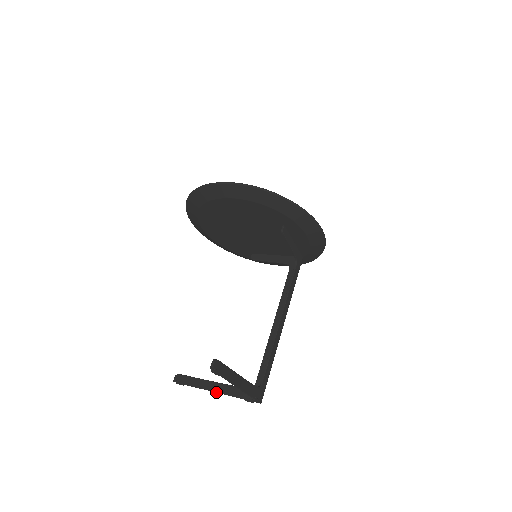
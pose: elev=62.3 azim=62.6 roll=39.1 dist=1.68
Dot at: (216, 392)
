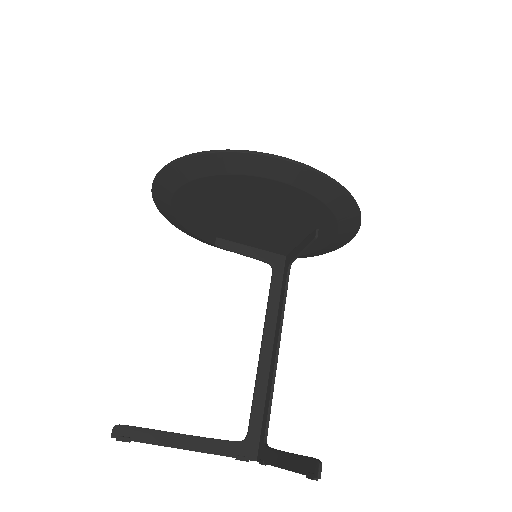
Dot at: (190, 450)
